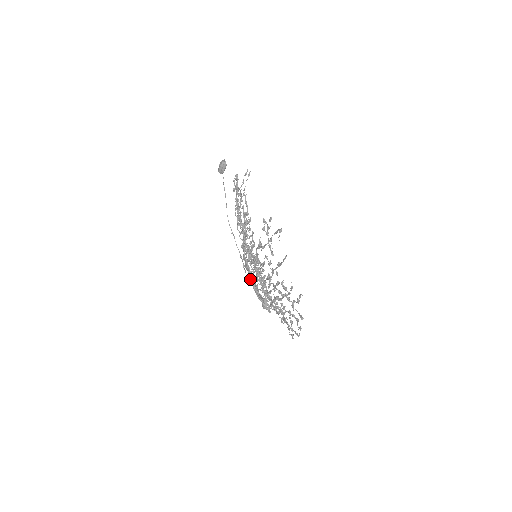
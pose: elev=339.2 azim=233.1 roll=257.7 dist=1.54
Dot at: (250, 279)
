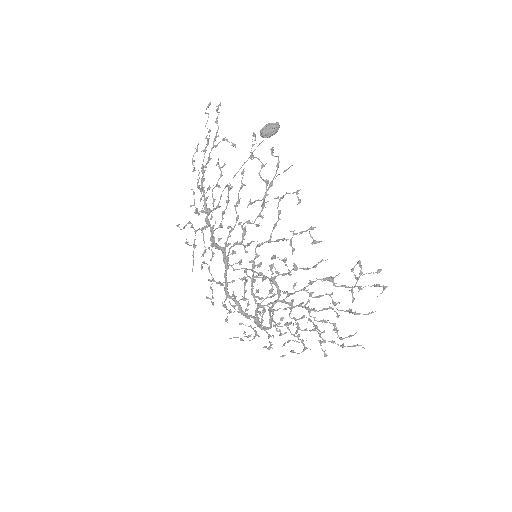
Dot at: (226, 274)
